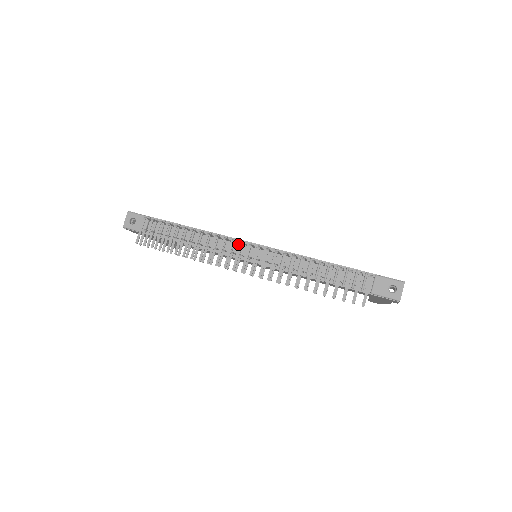
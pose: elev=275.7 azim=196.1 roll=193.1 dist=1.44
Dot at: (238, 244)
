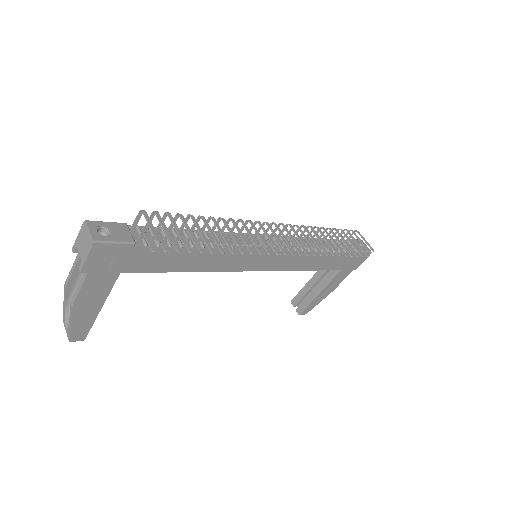
Dot at: (247, 237)
